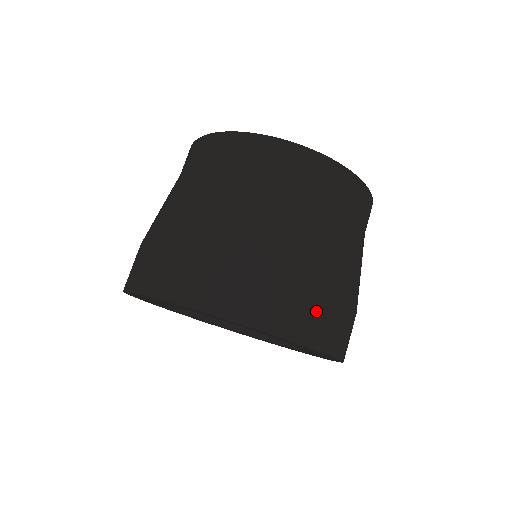
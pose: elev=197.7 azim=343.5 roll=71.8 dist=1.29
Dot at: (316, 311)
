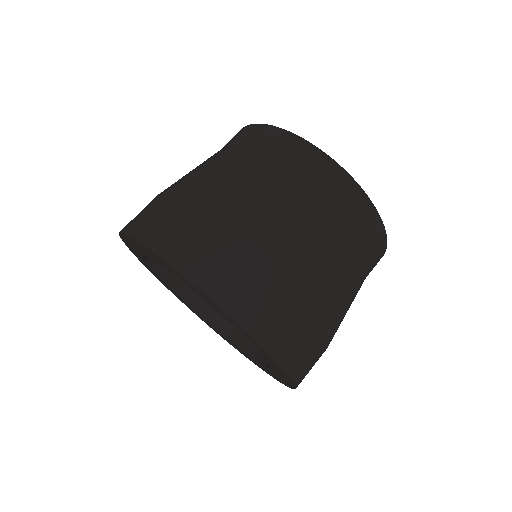
Dot at: (267, 299)
